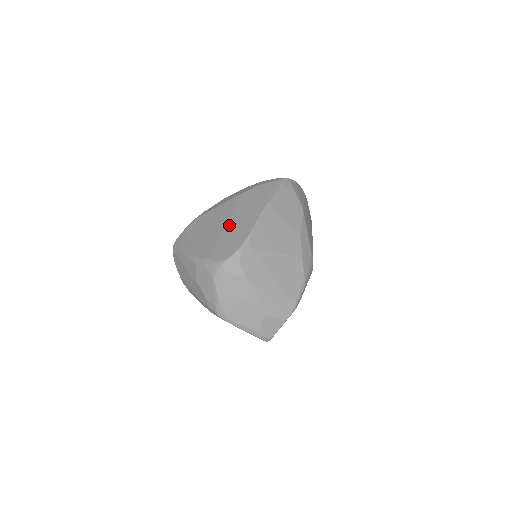
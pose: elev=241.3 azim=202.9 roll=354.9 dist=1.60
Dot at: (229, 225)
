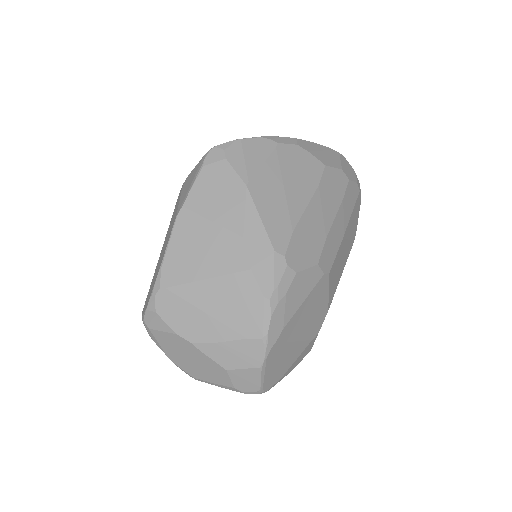
Dot at: (160, 253)
